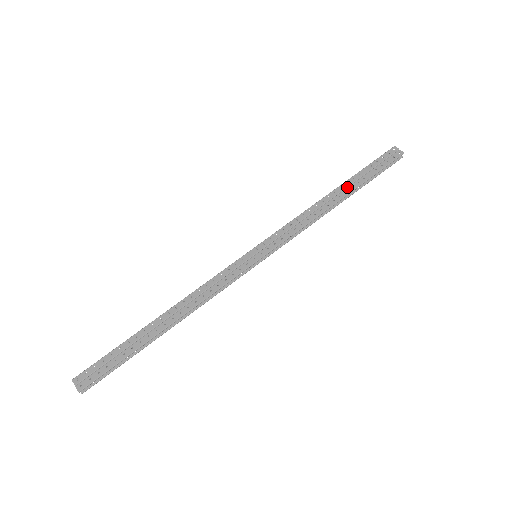
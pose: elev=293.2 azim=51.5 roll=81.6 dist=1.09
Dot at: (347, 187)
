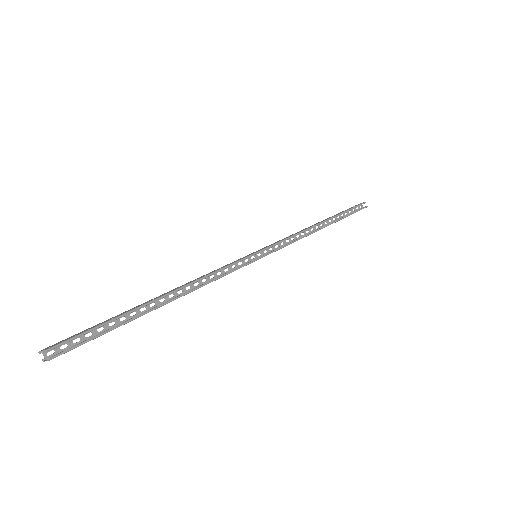
Dot at: occluded
